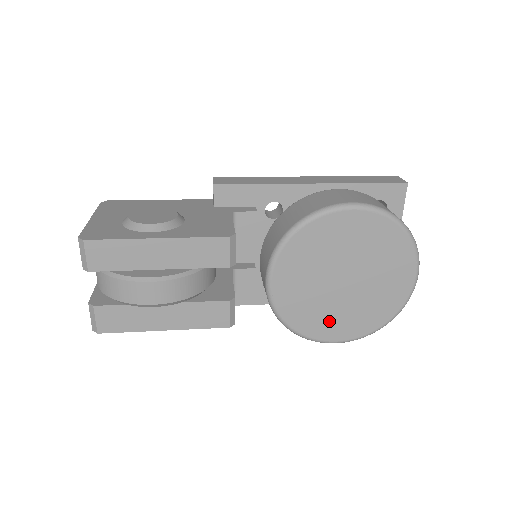
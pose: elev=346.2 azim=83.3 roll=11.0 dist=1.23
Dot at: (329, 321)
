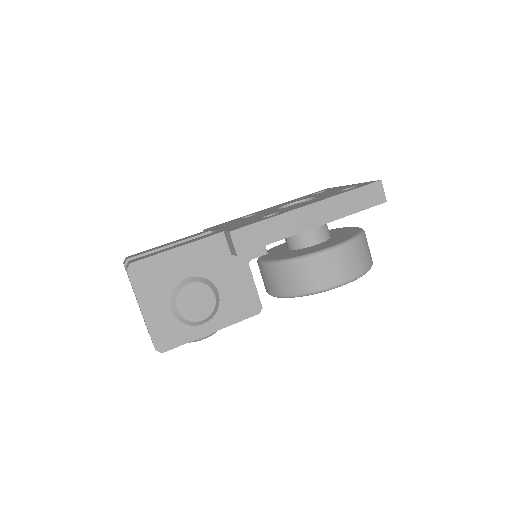
Dot at: occluded
